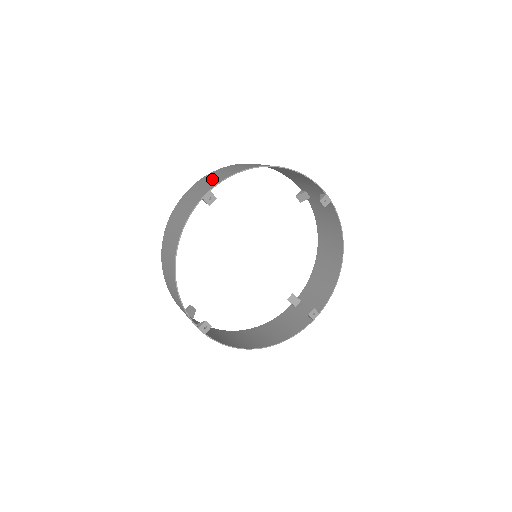
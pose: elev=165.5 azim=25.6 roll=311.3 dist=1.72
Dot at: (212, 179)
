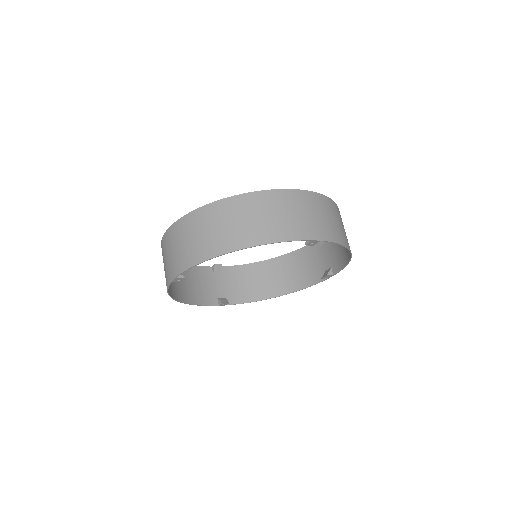
Dot at: (177, 250)
